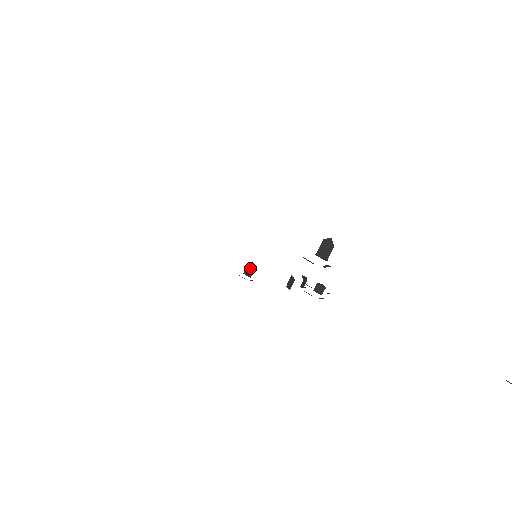
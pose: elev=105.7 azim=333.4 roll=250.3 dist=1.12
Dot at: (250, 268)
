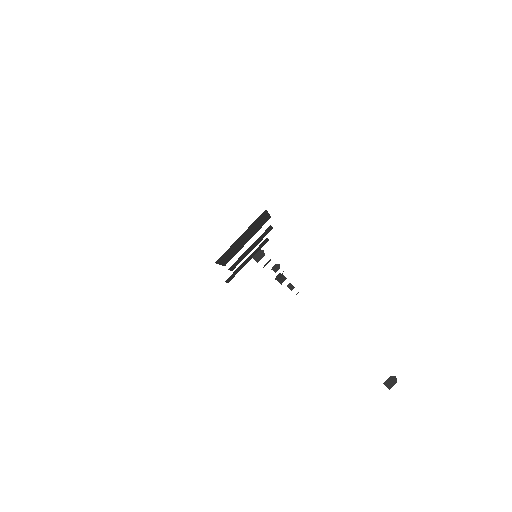
Dot at: (277, 267)
